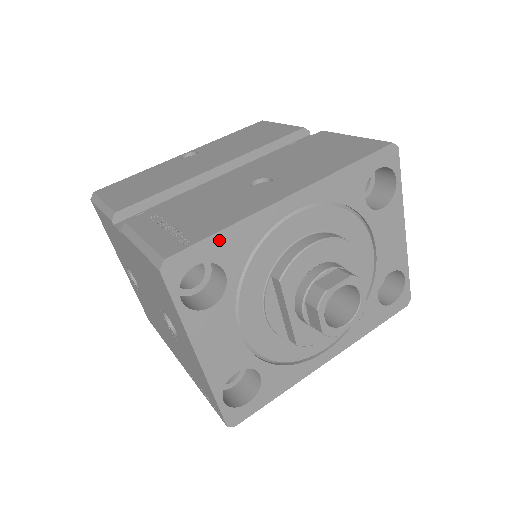
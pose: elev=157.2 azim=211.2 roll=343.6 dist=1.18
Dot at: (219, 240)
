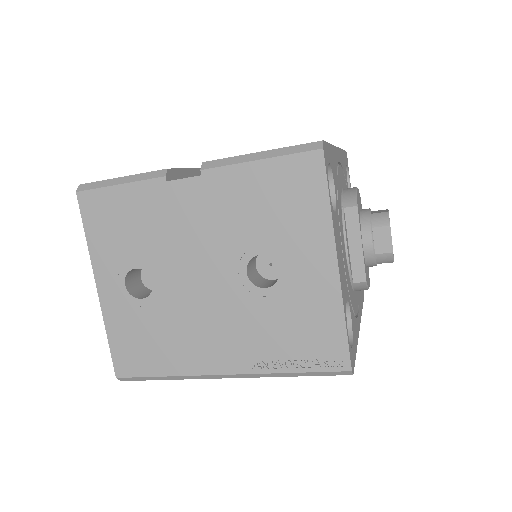
Dot at: (330, 151)
